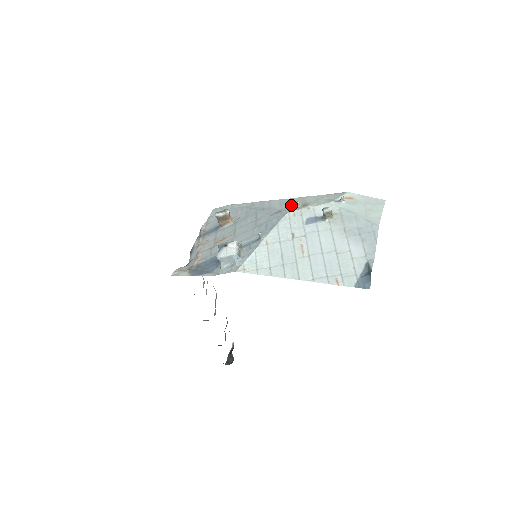
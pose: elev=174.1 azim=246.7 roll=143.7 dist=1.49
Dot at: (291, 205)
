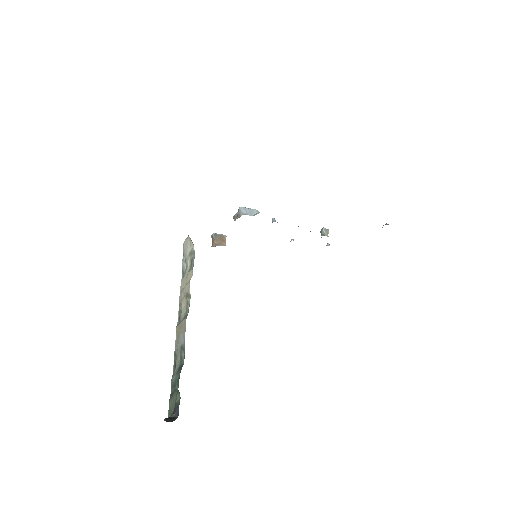
Dot at: occluded
